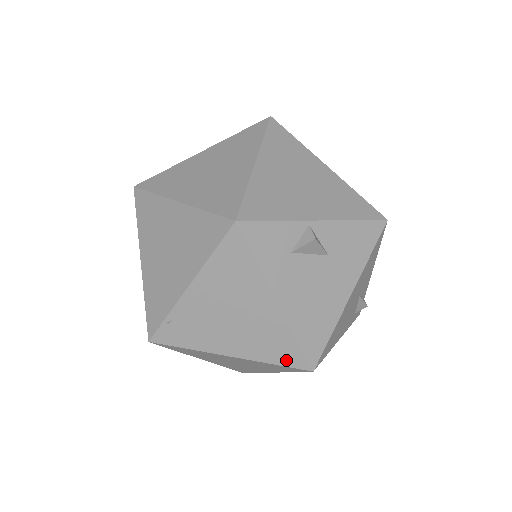
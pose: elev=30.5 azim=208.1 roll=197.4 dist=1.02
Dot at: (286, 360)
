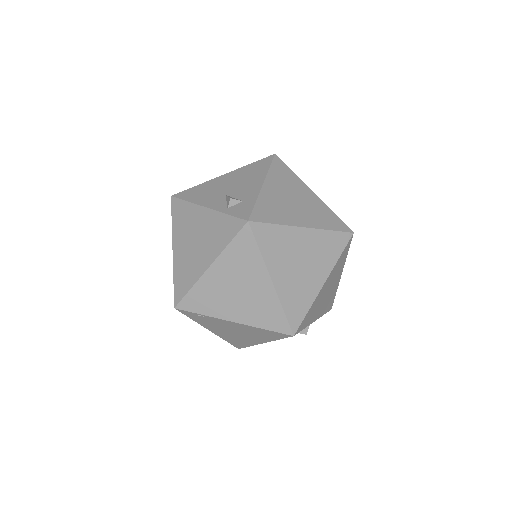
Dot at: (234, 344)
